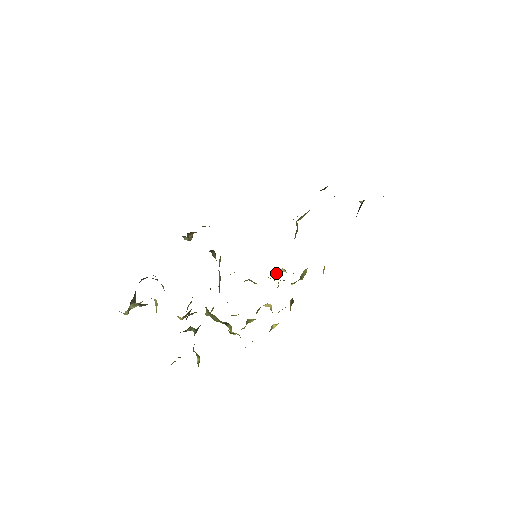
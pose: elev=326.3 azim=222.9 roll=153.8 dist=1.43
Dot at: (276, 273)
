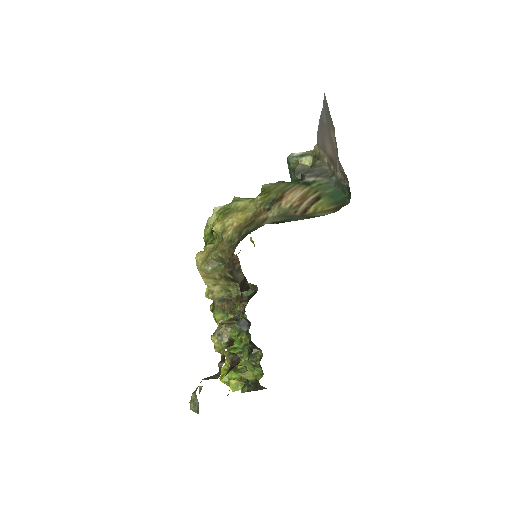
Dot at: occluded
